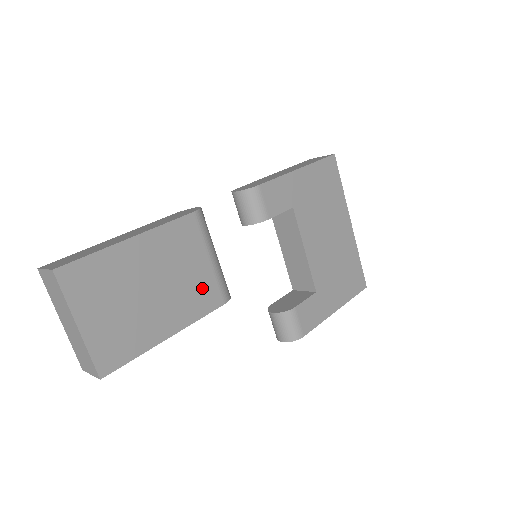
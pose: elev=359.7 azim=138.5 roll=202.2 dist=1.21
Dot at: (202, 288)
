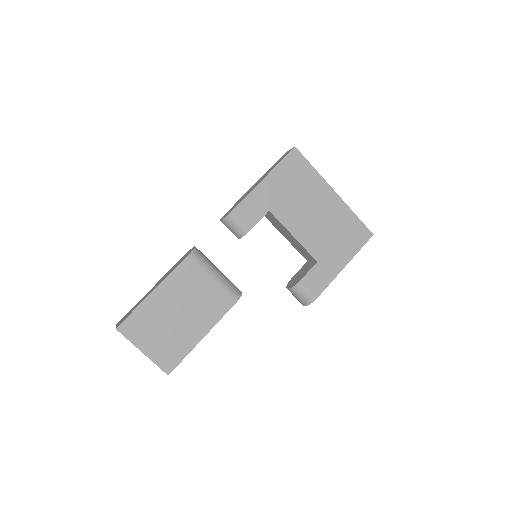
Dot at: (214, 300)
